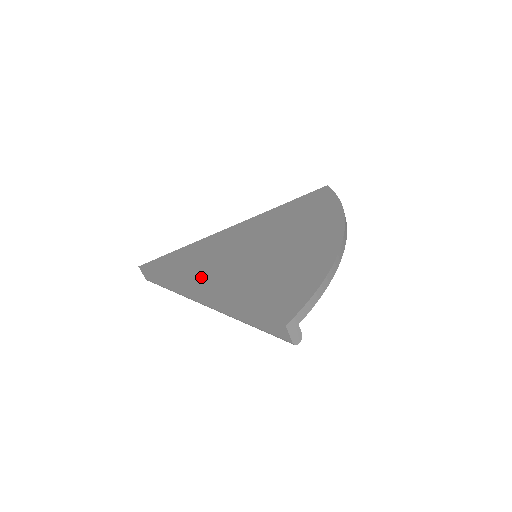
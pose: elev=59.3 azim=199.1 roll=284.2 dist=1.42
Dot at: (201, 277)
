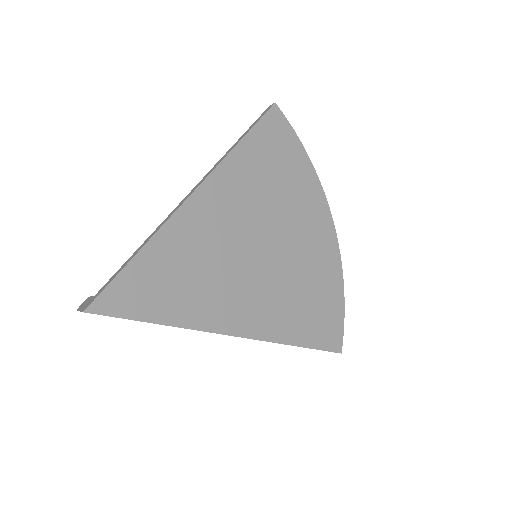
Dot at: (225, 315)
